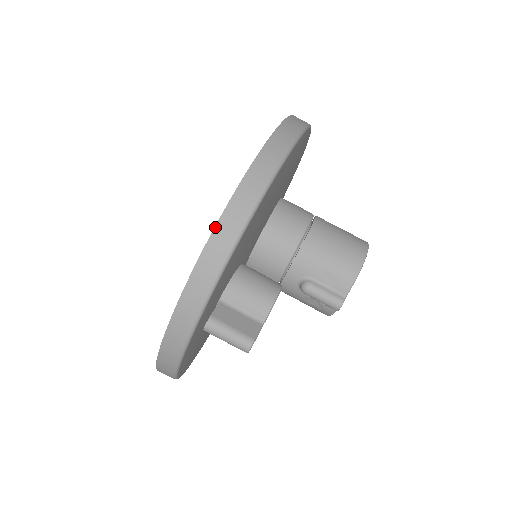
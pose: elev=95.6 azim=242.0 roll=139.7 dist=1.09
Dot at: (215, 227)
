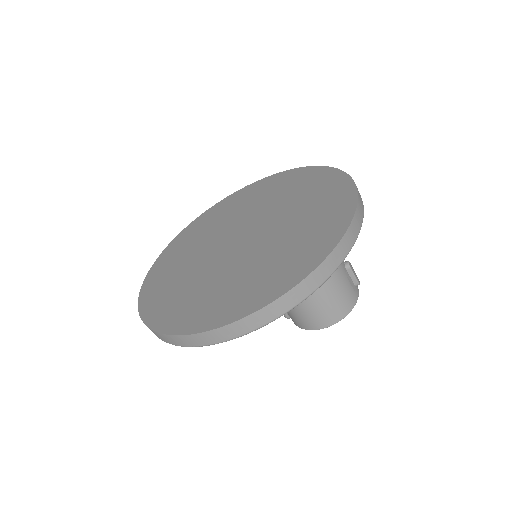
Dot at: (143, 322)
